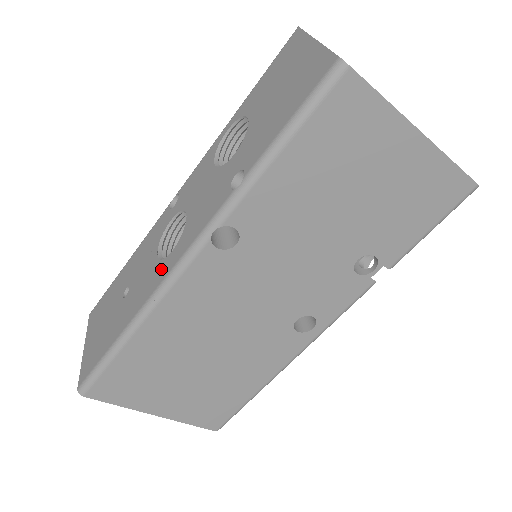
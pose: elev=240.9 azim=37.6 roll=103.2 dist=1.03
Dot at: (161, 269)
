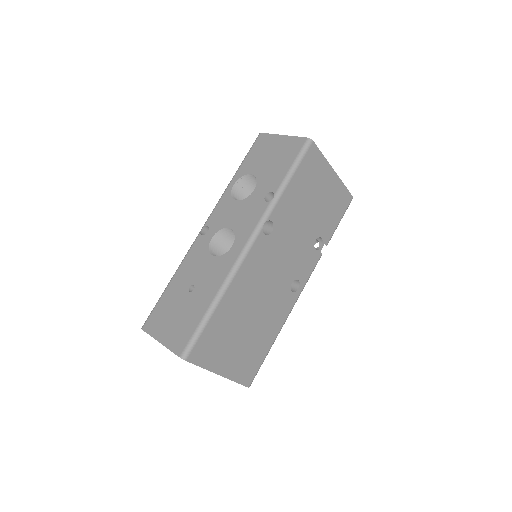
Dot at: (228, 257)
